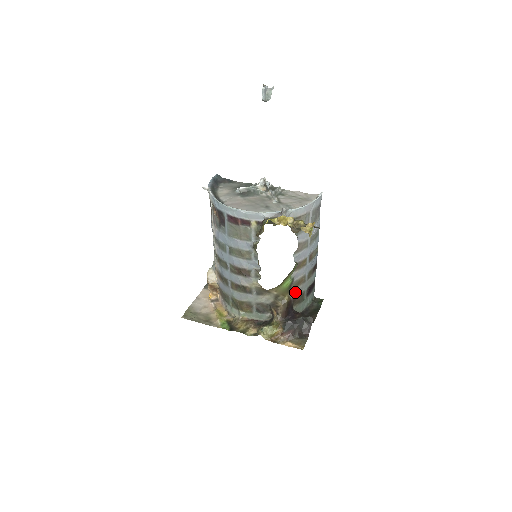
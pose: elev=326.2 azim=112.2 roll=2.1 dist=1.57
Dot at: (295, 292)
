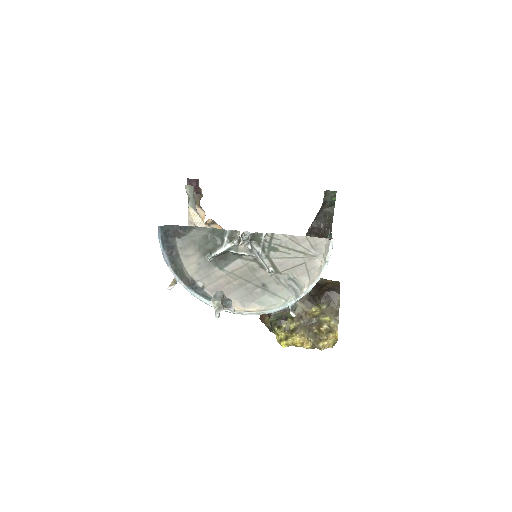
Dot at: occluded
